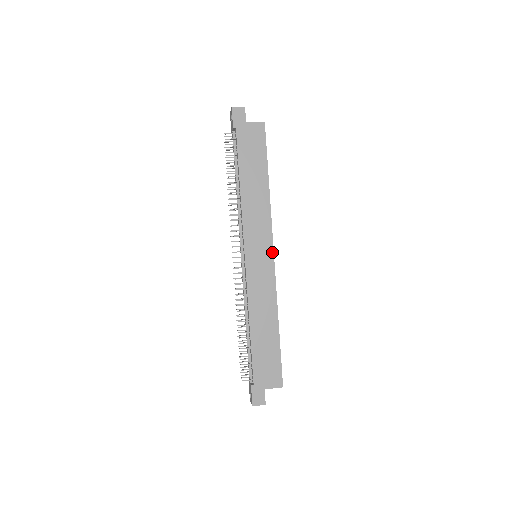
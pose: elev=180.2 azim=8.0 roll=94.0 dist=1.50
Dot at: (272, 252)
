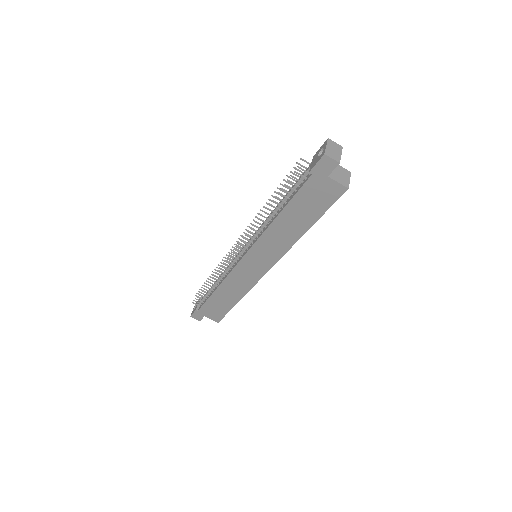
Dot at: (268, 269)
